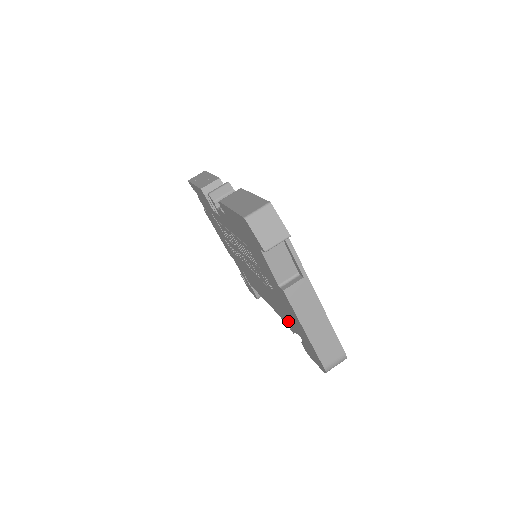
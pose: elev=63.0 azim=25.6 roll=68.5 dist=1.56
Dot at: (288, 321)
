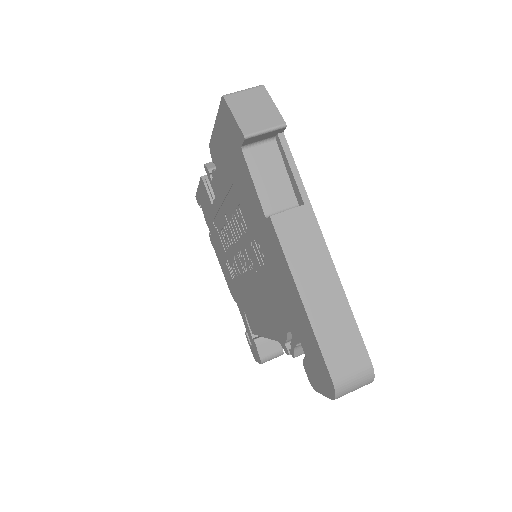
Dot at: (285, 326)
